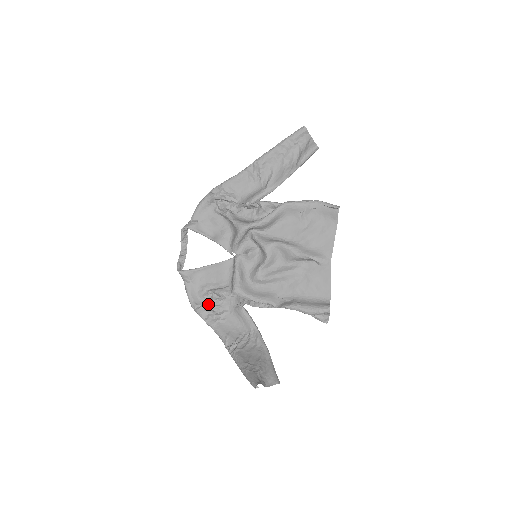
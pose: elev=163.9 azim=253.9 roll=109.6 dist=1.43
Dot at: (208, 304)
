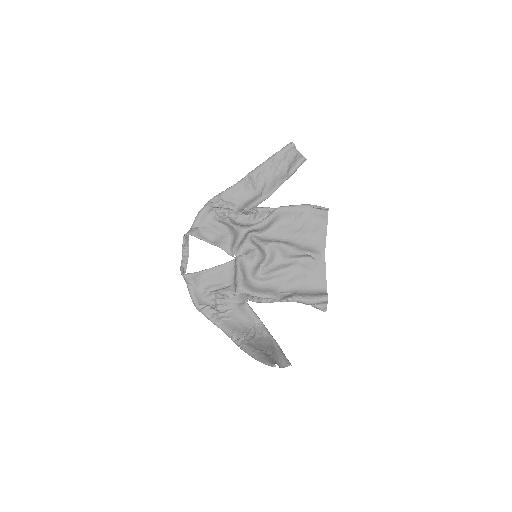
Dot at: (212, 304)
